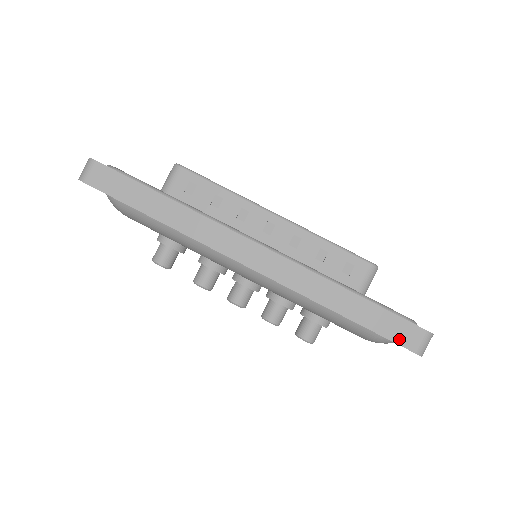
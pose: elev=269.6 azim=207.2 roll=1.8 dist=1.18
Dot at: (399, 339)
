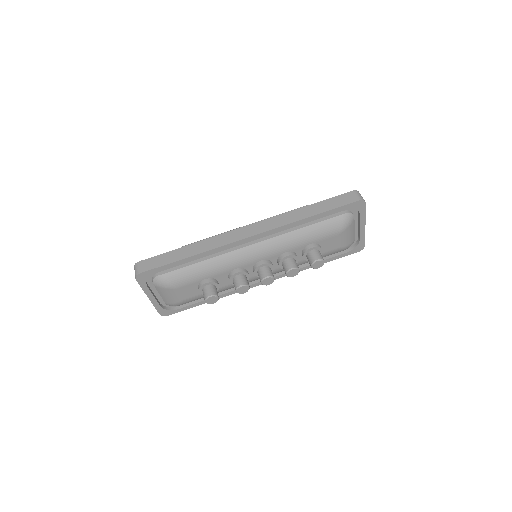
Dot at: (346, 202)
